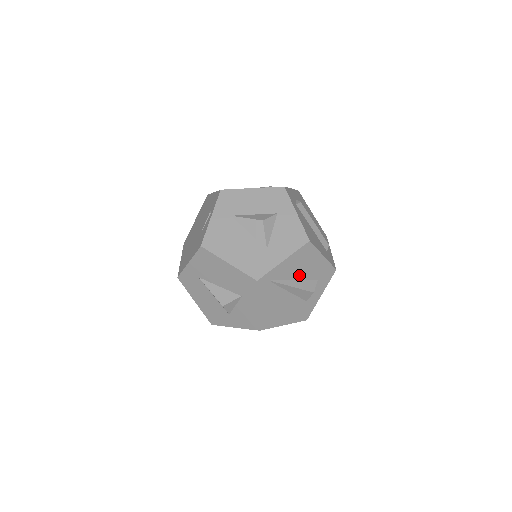
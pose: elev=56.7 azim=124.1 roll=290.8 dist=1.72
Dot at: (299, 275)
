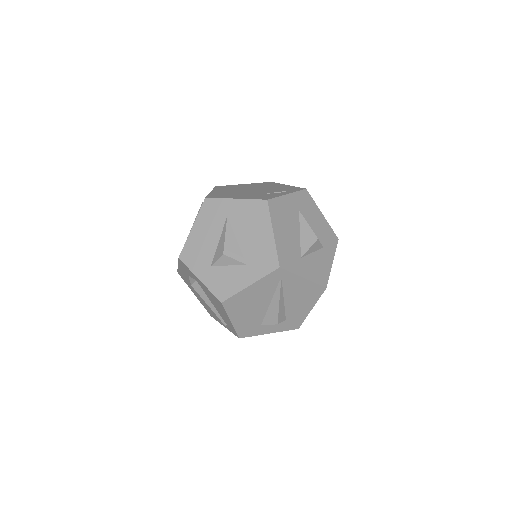
Dot at: (289, 301)
